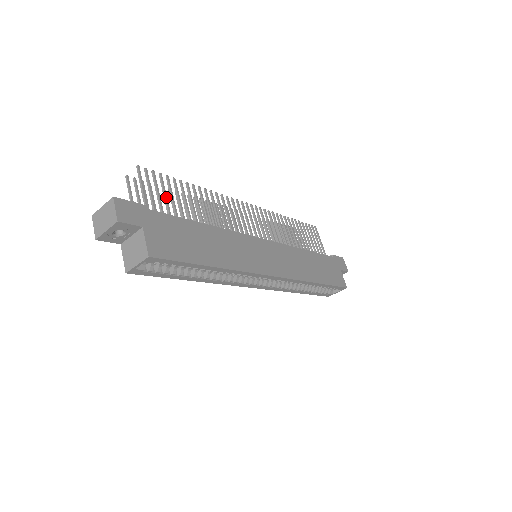
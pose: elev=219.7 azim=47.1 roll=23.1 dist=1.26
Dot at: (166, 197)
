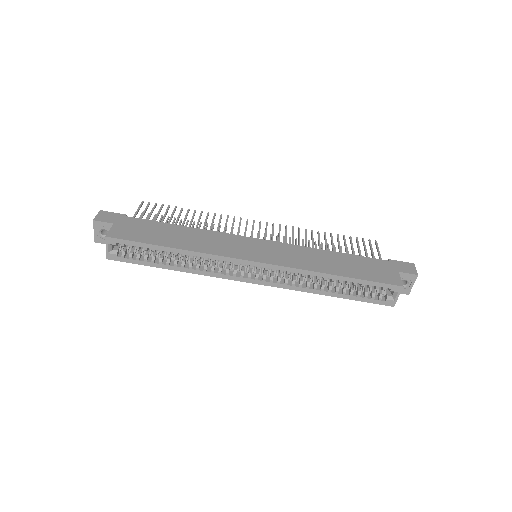
Dot at: (157, 215)
